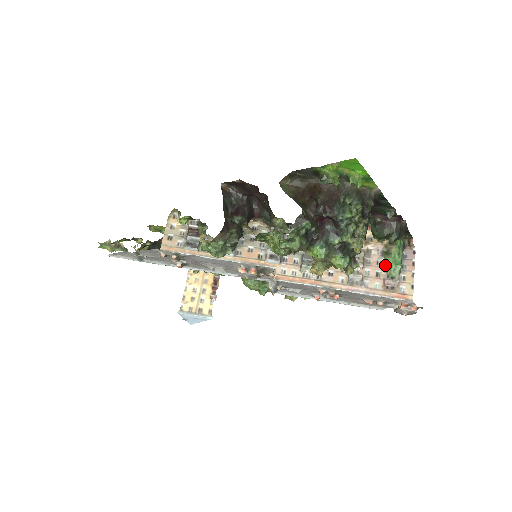
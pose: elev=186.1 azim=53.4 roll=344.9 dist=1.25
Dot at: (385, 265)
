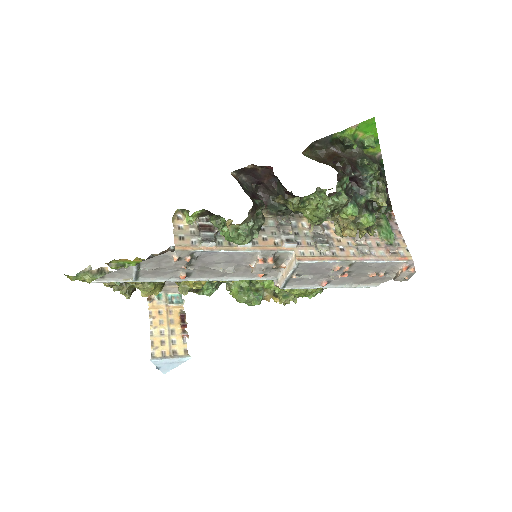
Dot at: (381, 235)
